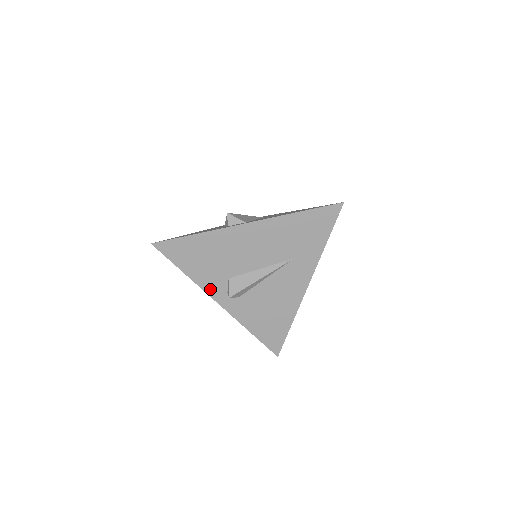
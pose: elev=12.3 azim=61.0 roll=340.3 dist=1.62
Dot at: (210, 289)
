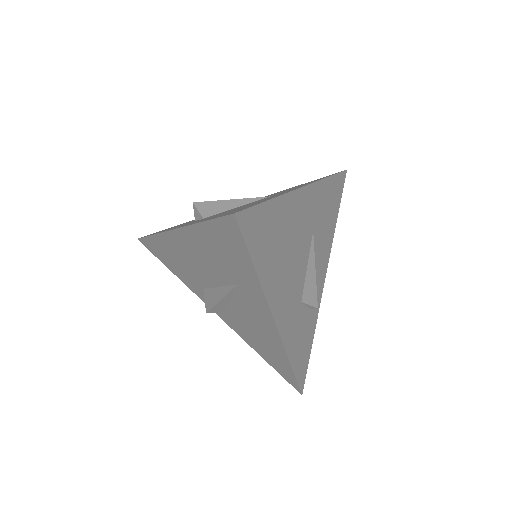
Dot at: (199, 295)
